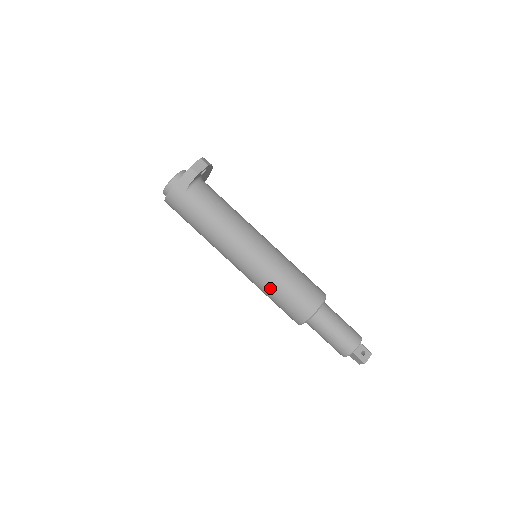
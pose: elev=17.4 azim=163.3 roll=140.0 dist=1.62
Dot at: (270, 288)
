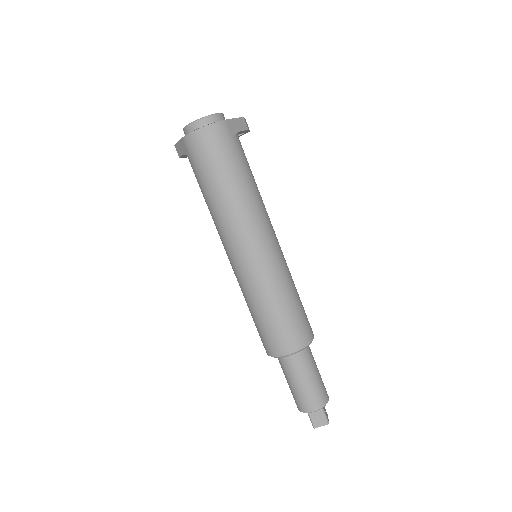
Dot at: (281, 293)
